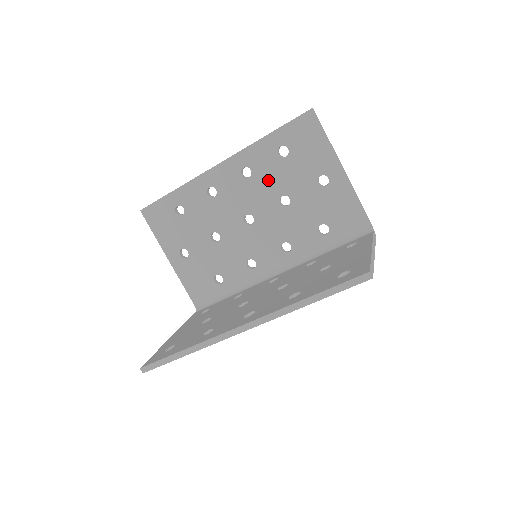
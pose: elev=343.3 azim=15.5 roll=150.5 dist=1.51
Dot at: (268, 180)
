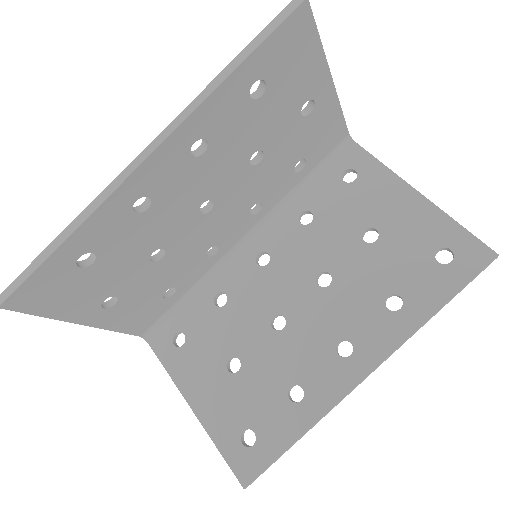
Dot at: (234, 142)
